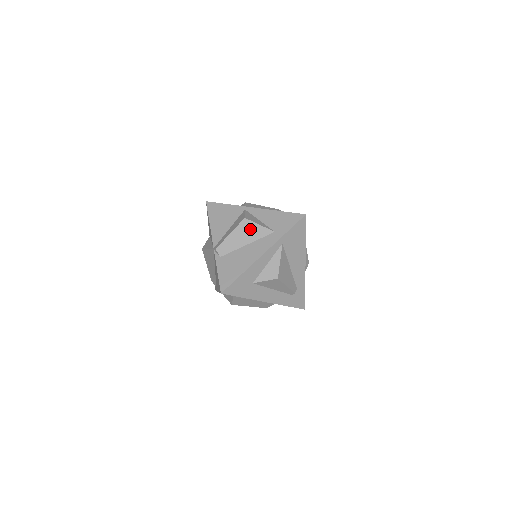
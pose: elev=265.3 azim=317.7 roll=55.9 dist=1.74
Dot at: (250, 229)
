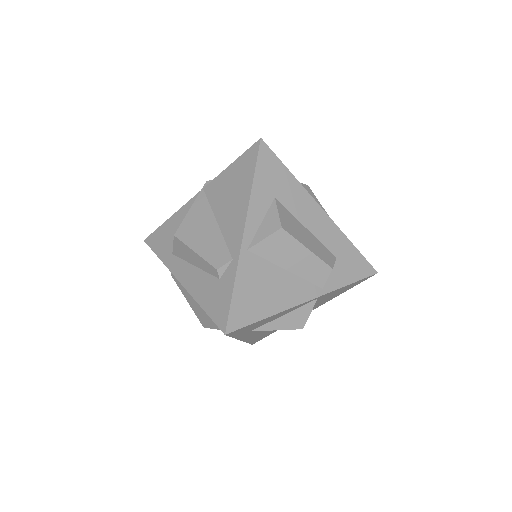
Dot at: occluded
